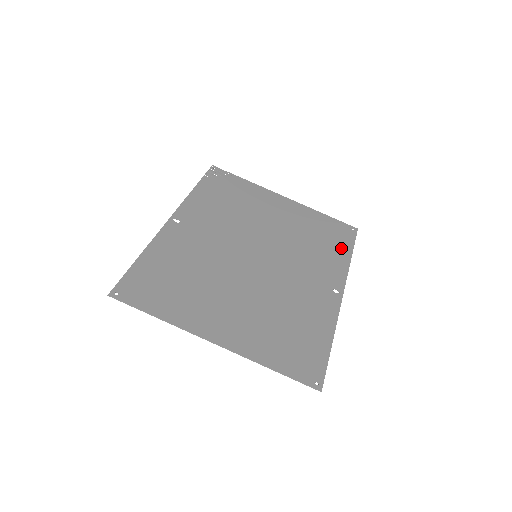
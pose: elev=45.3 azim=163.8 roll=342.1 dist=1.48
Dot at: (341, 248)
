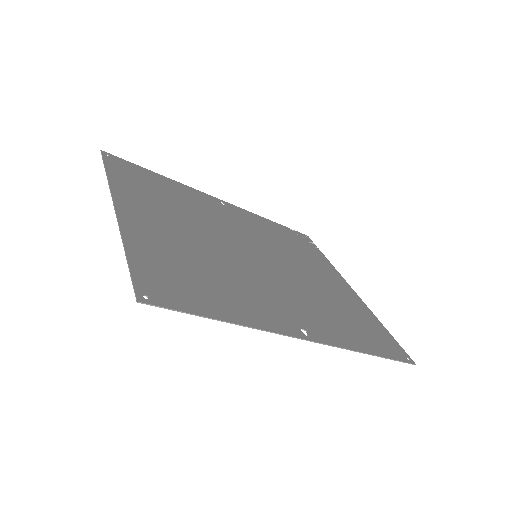
Dot at: (367, 342)
